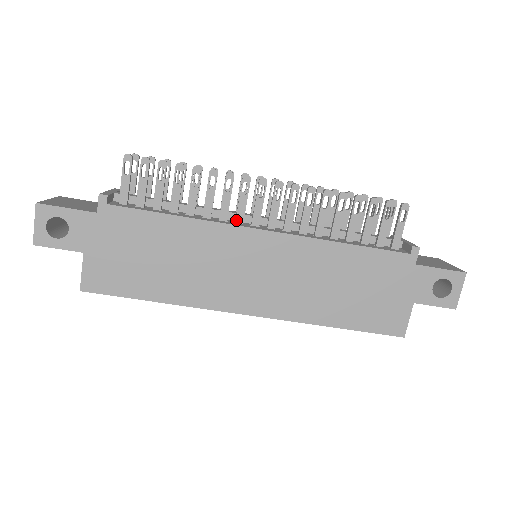
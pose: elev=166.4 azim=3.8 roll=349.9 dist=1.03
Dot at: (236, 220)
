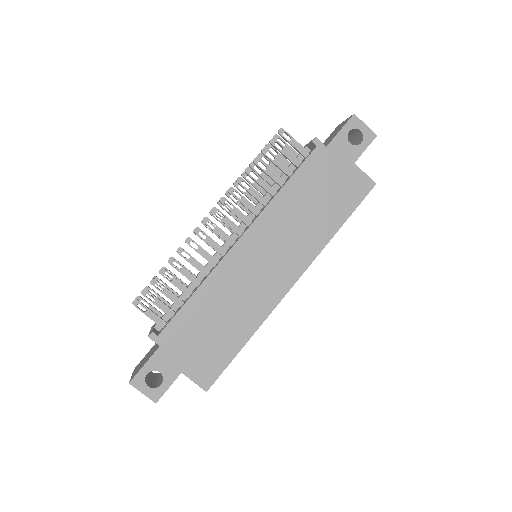
Dot at: occluded
